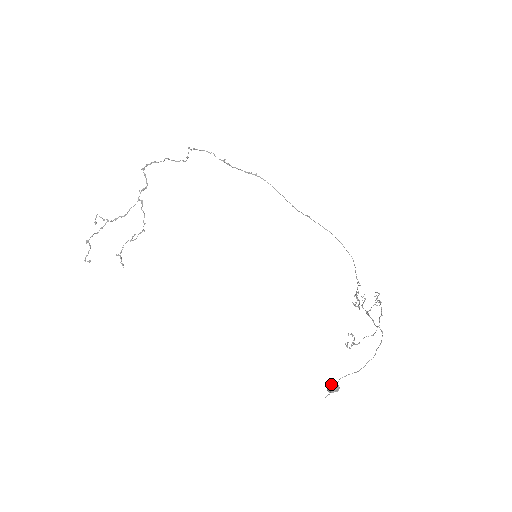
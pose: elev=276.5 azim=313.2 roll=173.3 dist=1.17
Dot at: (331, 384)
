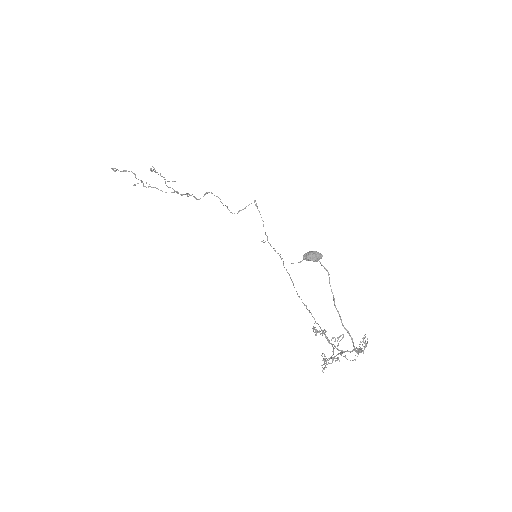
Dot at: (312, 253)
